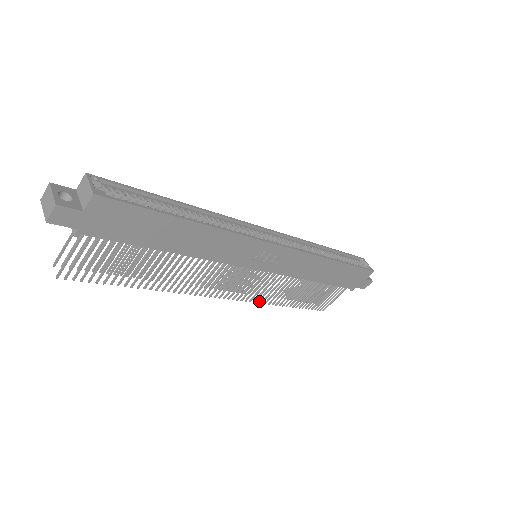
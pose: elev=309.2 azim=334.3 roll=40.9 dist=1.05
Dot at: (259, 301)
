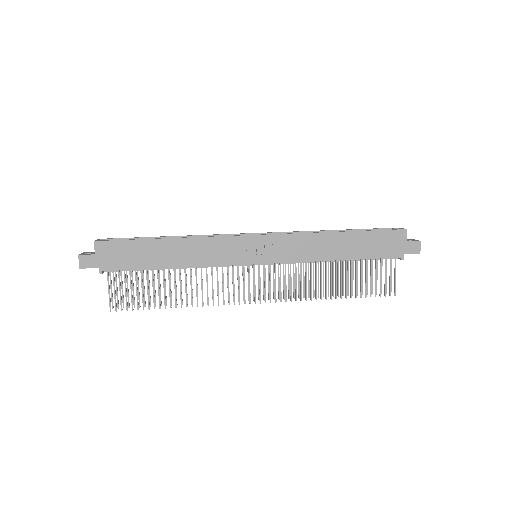
Dot at: (296, 298)
